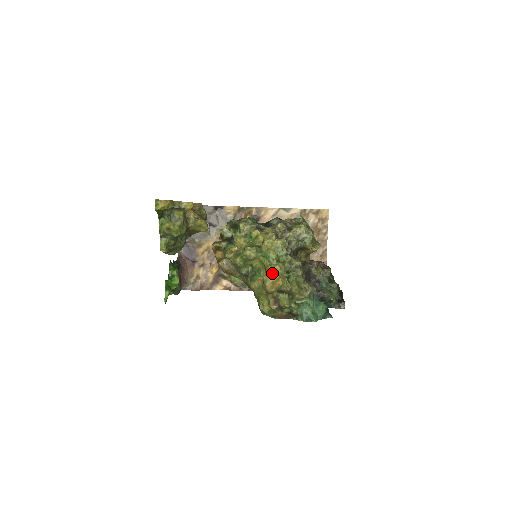
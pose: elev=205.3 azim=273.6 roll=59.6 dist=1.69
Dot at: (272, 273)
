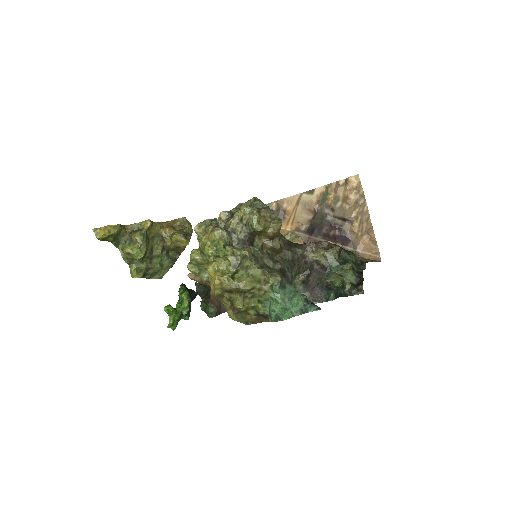
Dot at: (211, 272)
